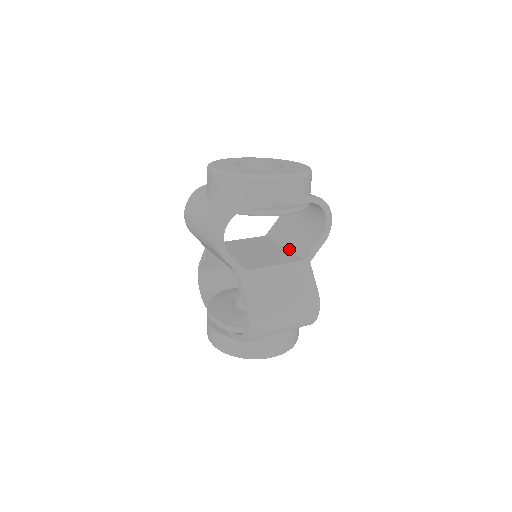
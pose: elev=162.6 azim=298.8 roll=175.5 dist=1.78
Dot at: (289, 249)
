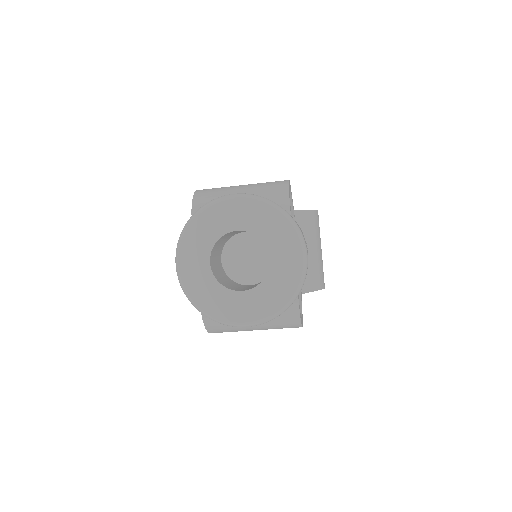
Dot at: occluded
